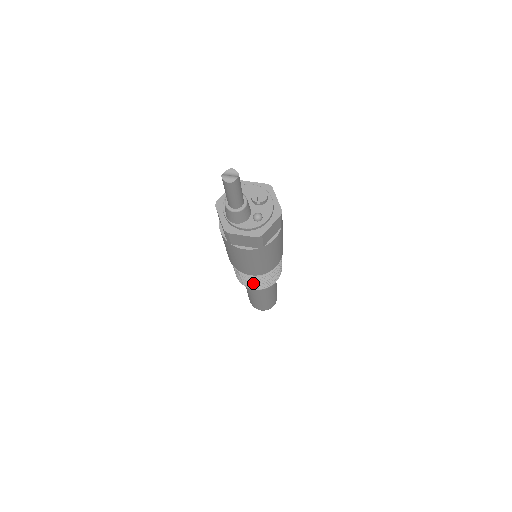
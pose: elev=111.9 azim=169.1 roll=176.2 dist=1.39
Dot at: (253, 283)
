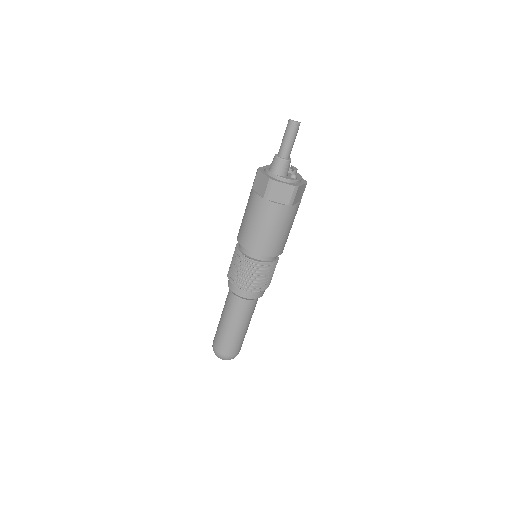
Dot at: (253, 277)
